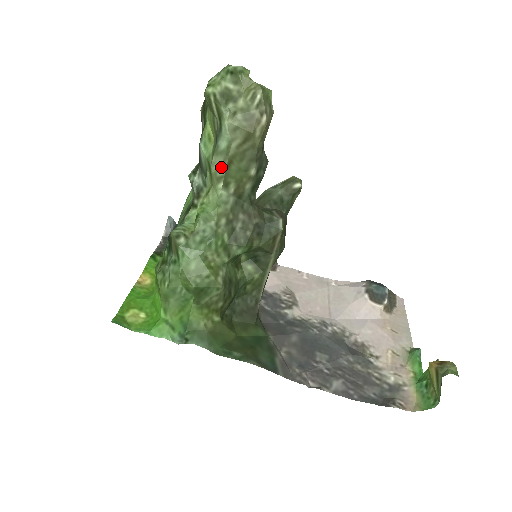
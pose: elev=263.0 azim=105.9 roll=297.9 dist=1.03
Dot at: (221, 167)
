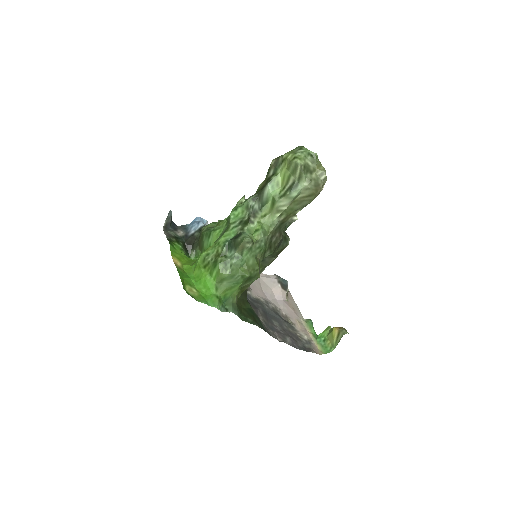
Dot at: (285, 205)
